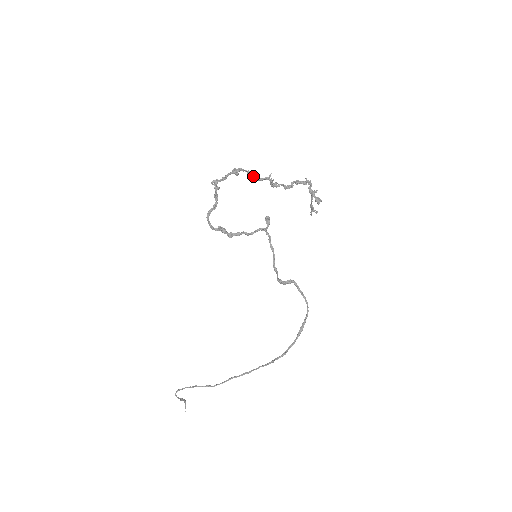
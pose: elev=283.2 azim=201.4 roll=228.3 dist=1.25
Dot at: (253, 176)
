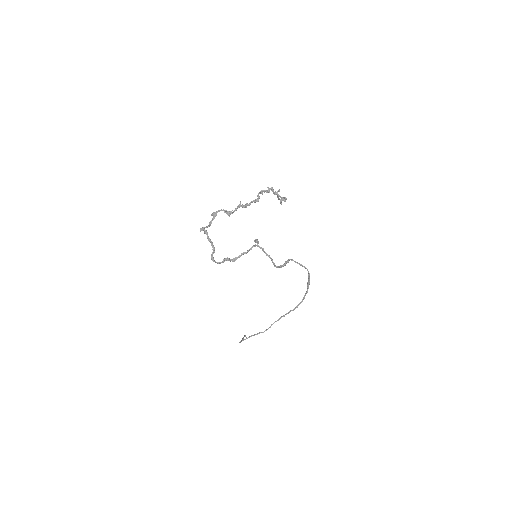
Dot at: (229, 213)
